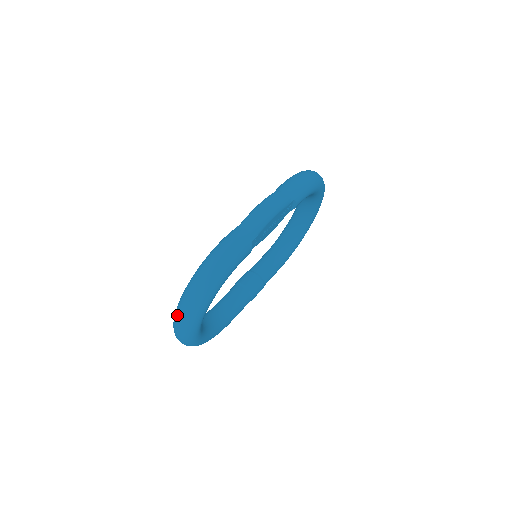
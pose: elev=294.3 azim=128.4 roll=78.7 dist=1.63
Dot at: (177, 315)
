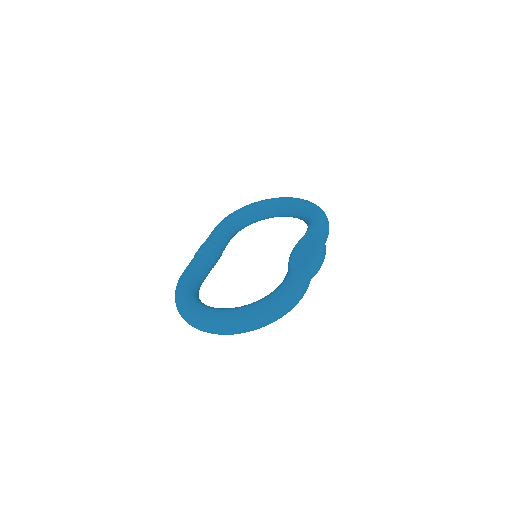
Dot at: (239, 325)
